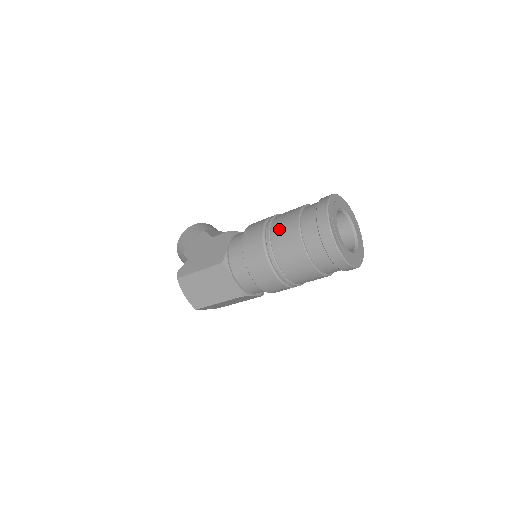
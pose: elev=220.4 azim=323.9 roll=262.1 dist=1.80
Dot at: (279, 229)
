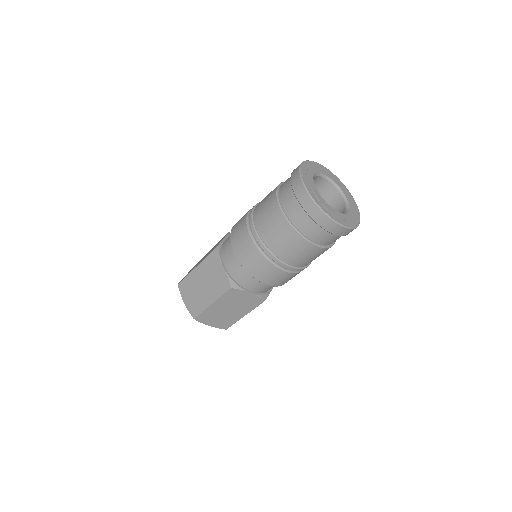
Dot at: (261, 201)
